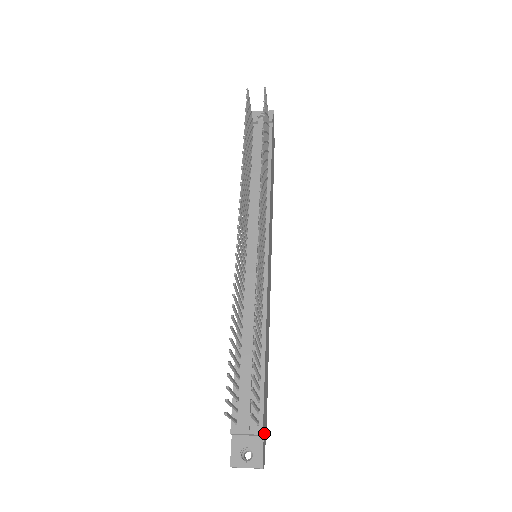
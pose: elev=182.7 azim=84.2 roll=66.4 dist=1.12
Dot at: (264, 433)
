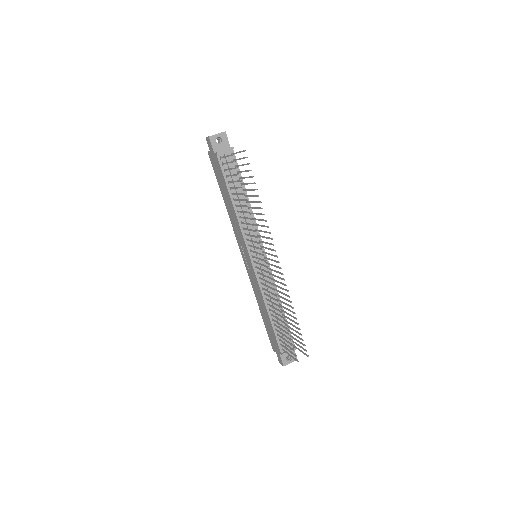
Dot at: occluded
